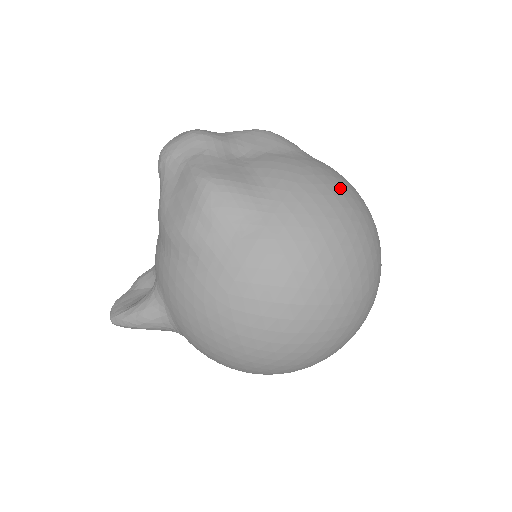
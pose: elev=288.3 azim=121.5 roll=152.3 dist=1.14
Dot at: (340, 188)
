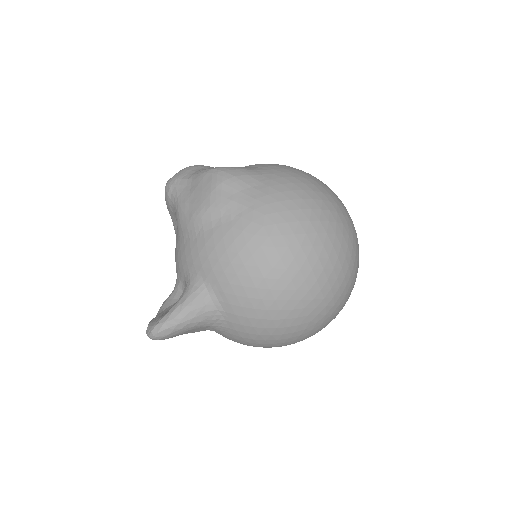
Dot at: occluded
